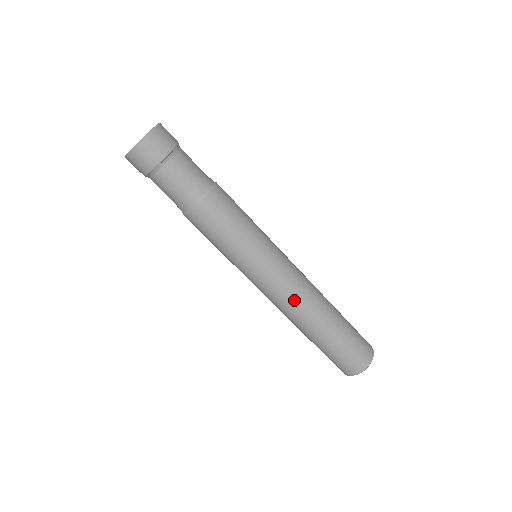
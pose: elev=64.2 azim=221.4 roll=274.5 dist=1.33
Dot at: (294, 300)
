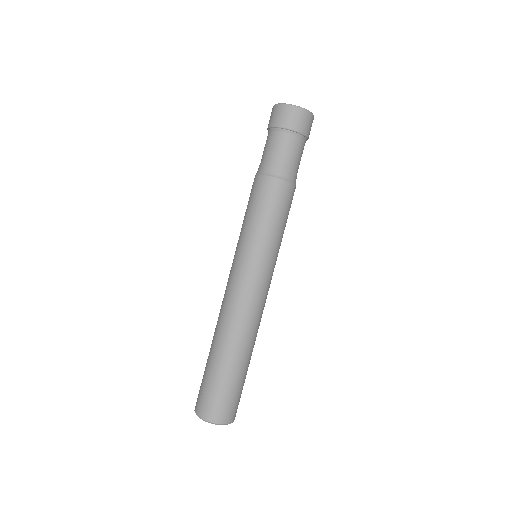
Dot at: (253, 311)
